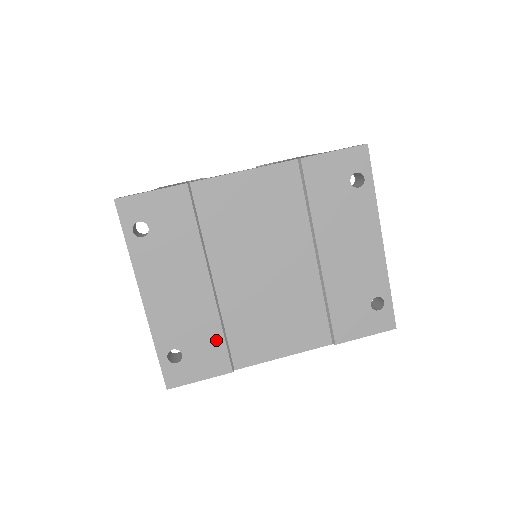
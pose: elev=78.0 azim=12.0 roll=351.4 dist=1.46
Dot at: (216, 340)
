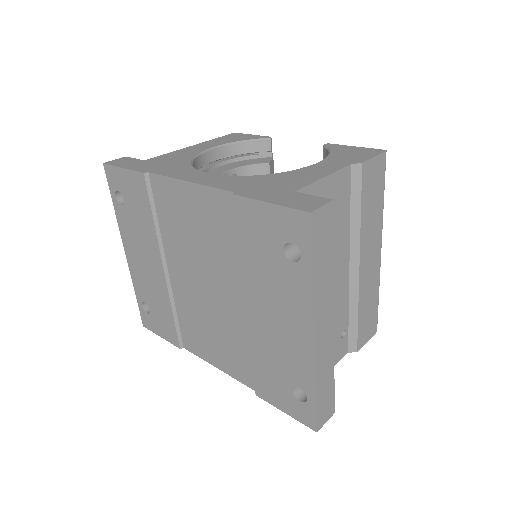
Dot at: (169, 317)
